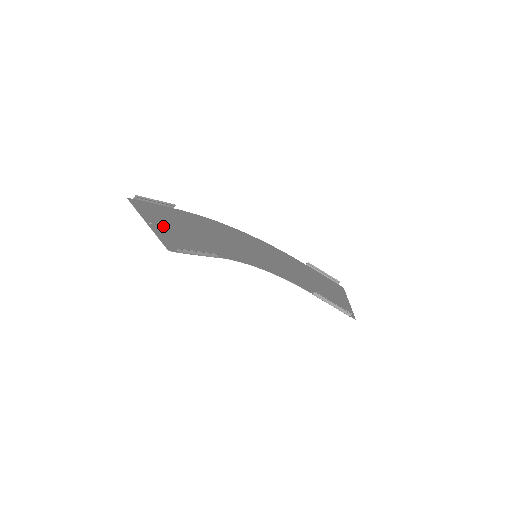
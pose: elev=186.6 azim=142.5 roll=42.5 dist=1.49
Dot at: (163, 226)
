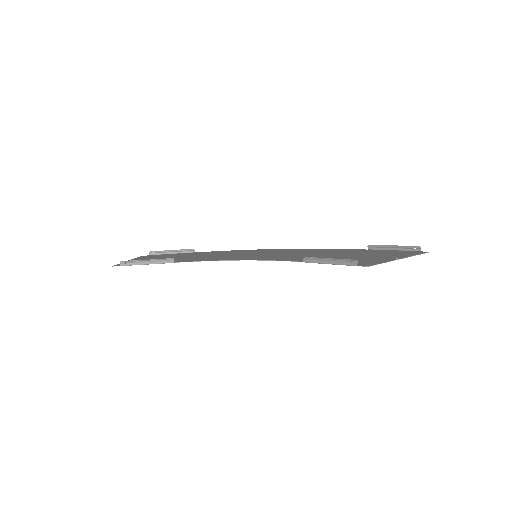
Dot at: (146, 259)
